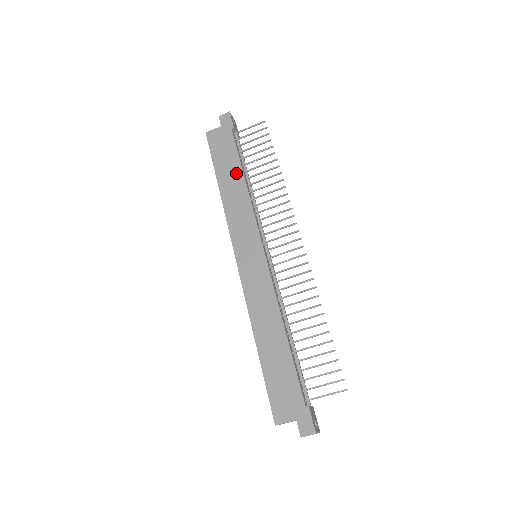
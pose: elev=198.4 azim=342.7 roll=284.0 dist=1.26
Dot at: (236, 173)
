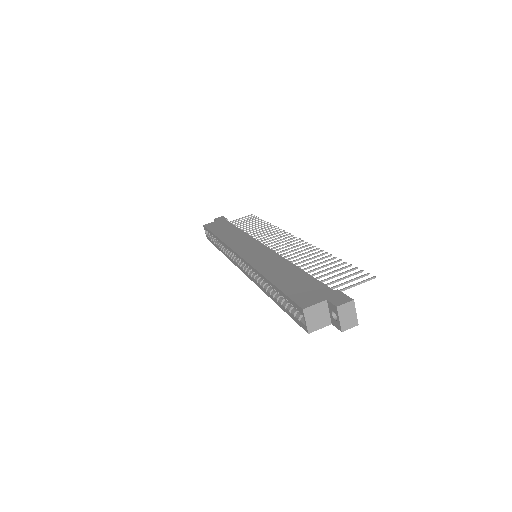
Dot at: (232, 229)
